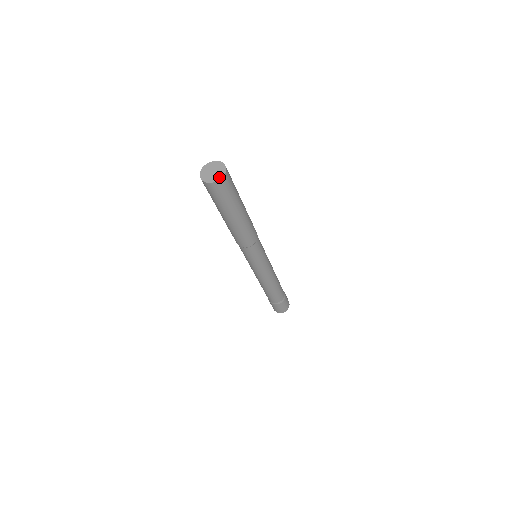
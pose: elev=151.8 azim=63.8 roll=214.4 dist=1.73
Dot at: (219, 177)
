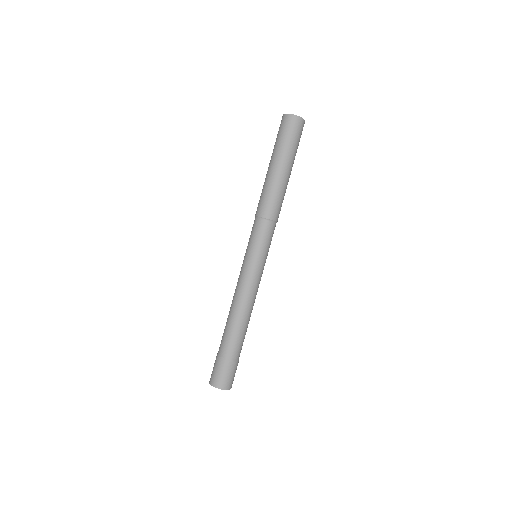
Dot at: (298, 116)
